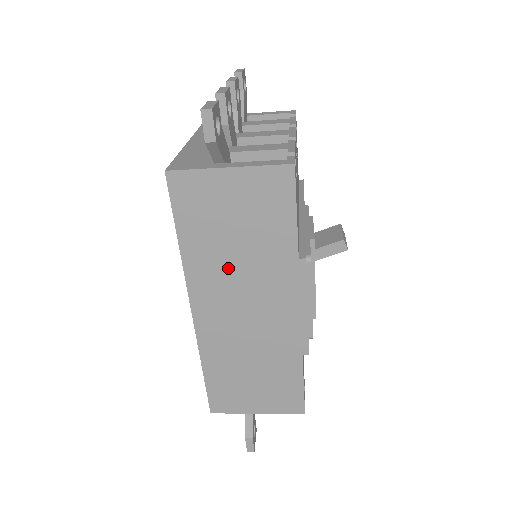
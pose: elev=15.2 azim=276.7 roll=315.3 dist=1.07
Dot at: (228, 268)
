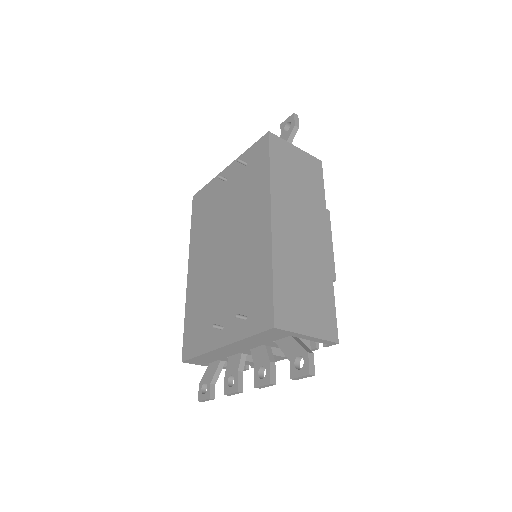
Dot at: (294, 198)
